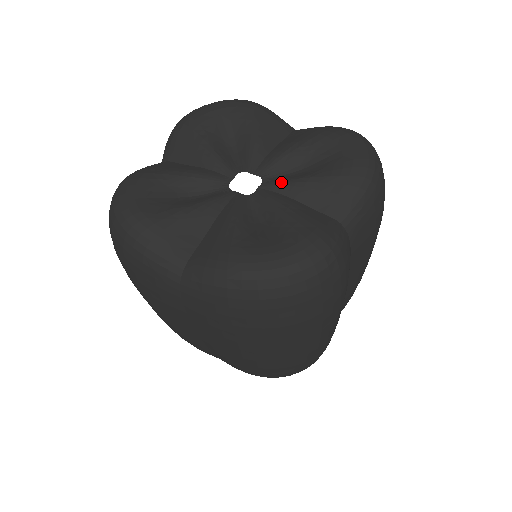
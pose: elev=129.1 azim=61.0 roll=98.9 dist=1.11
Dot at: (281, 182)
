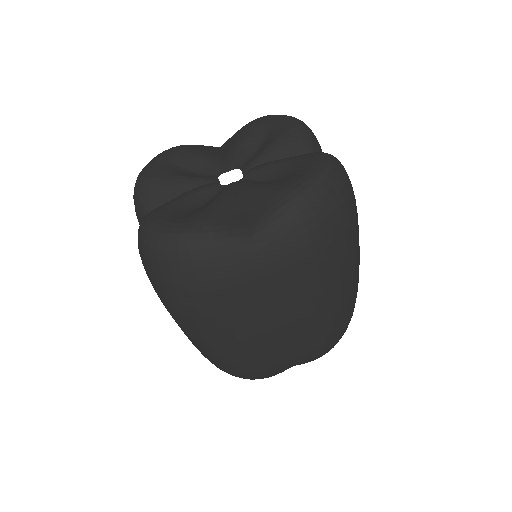
Dot at: (255, 159)
